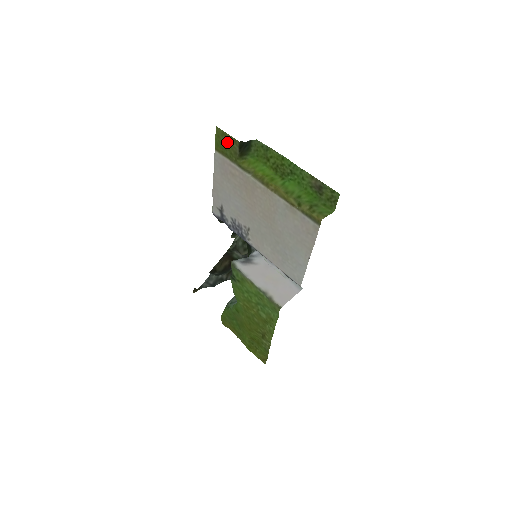
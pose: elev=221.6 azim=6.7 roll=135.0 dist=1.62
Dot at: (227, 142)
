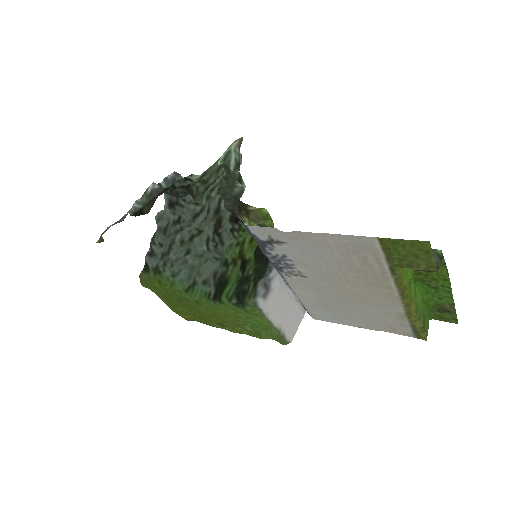
Dot at: (417, 256)
